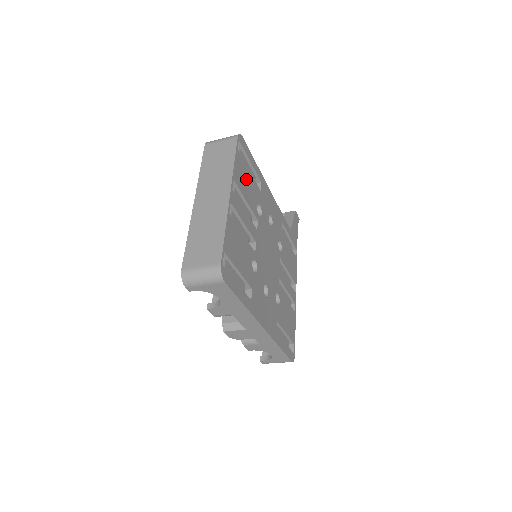
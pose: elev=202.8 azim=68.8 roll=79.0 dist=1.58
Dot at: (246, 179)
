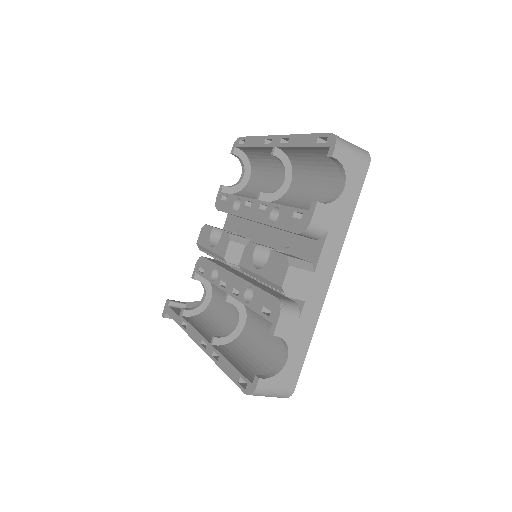
Dot at: occluded
